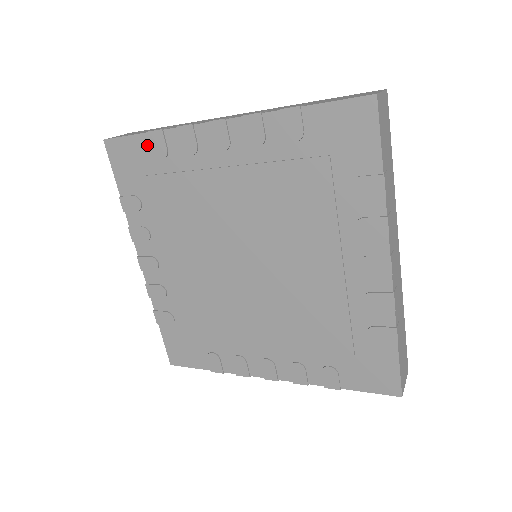
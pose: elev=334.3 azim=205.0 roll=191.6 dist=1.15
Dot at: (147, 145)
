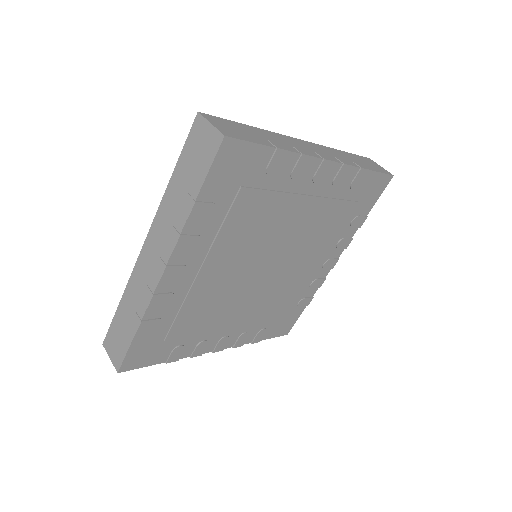
Dot at: (144, 336)
